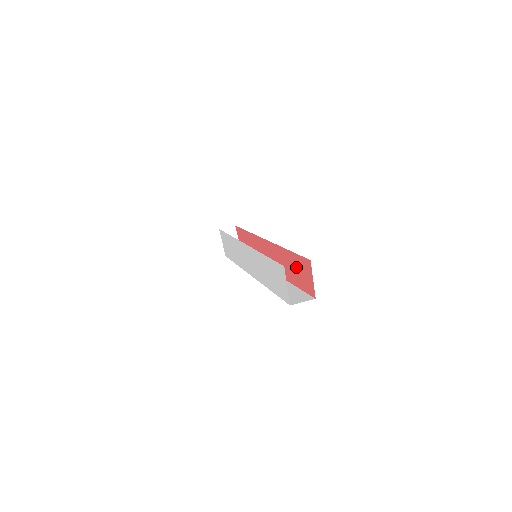
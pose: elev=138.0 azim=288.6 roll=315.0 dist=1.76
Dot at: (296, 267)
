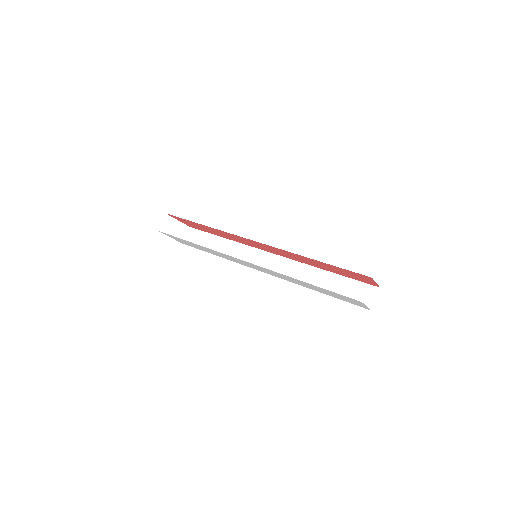
Dot at: (338, 270)
